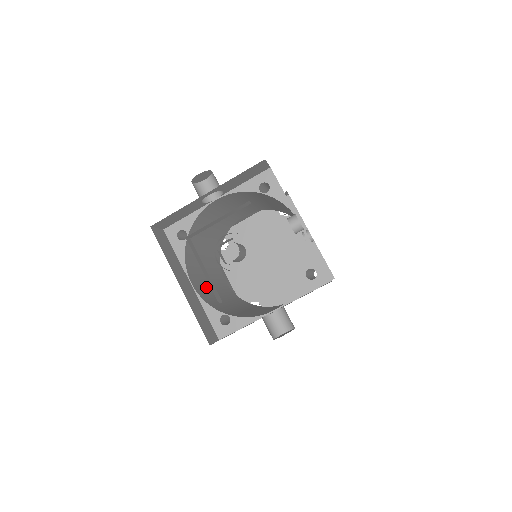
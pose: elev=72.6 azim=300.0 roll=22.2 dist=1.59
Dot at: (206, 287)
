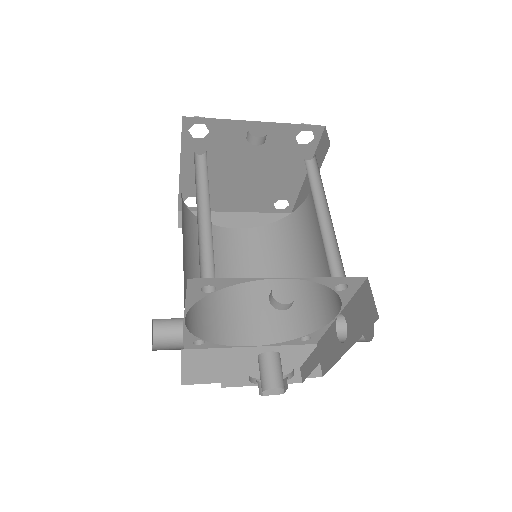
Dot at: (252, 307)
